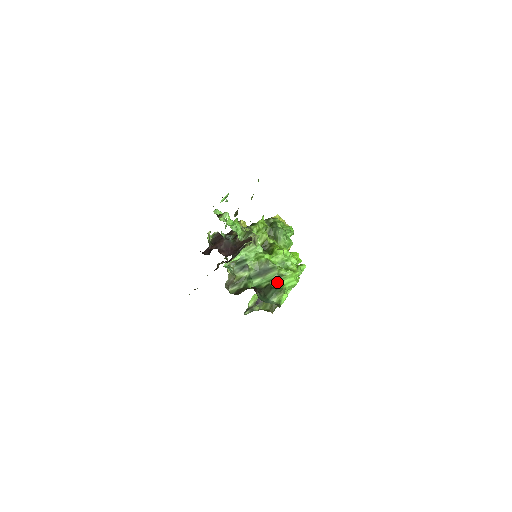
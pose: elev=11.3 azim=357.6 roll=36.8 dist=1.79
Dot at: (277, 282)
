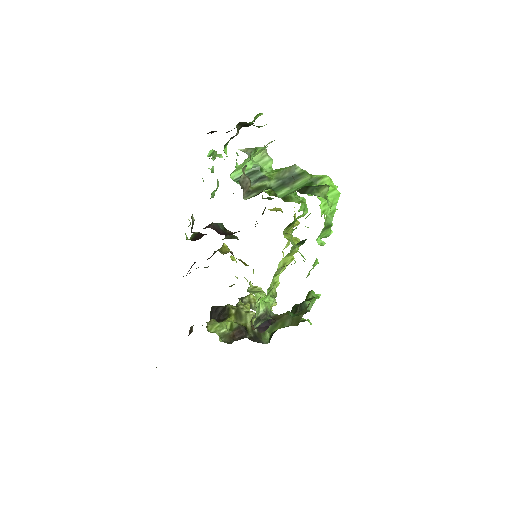
Dot at: occluded
